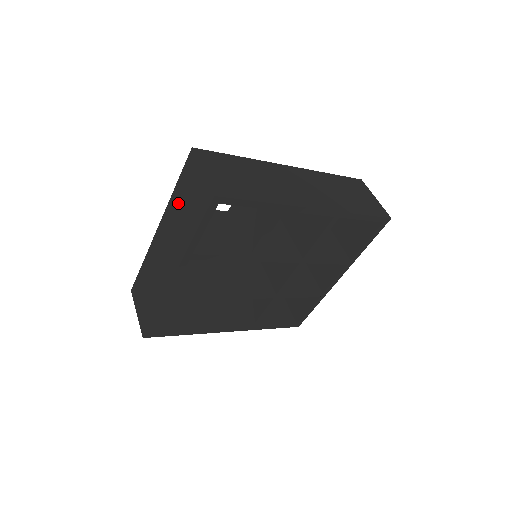
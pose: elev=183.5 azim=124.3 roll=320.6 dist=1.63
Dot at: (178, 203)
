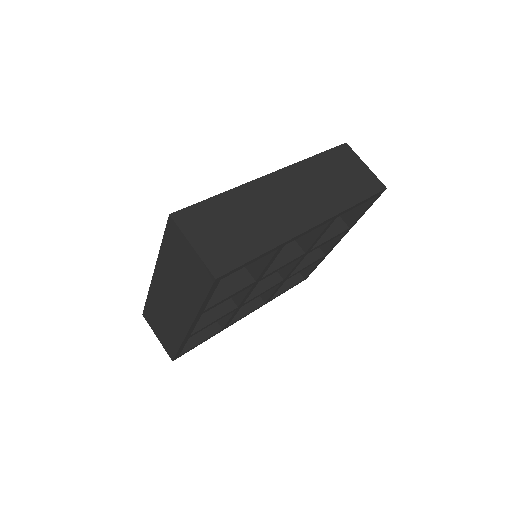
Dot at: (171, 263)
